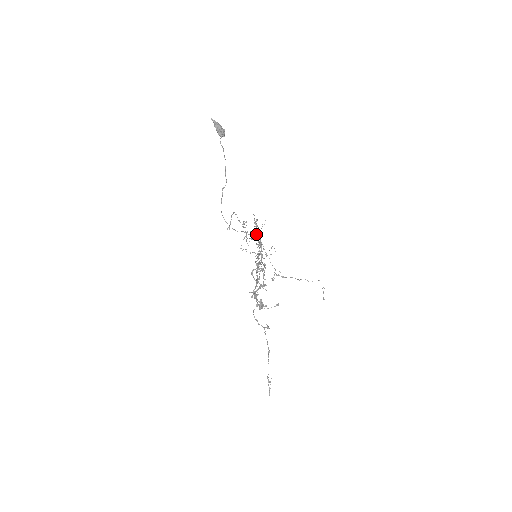
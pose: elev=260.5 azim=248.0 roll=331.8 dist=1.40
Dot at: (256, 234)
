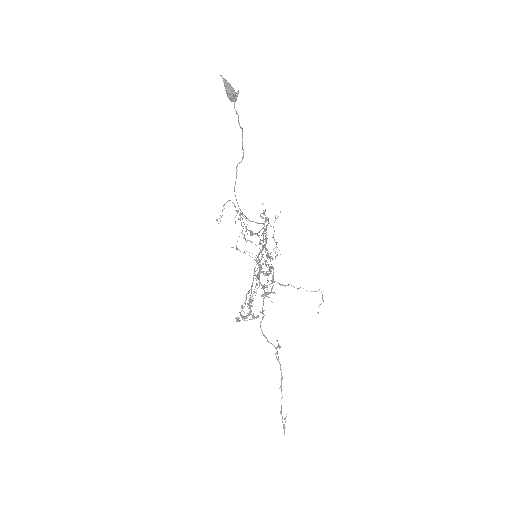
Dot at: (264, 228)
